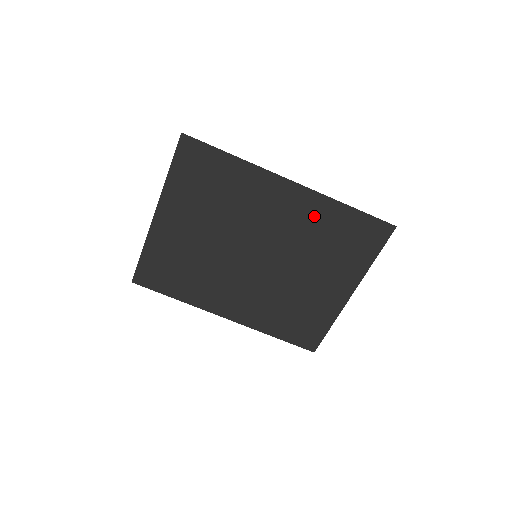
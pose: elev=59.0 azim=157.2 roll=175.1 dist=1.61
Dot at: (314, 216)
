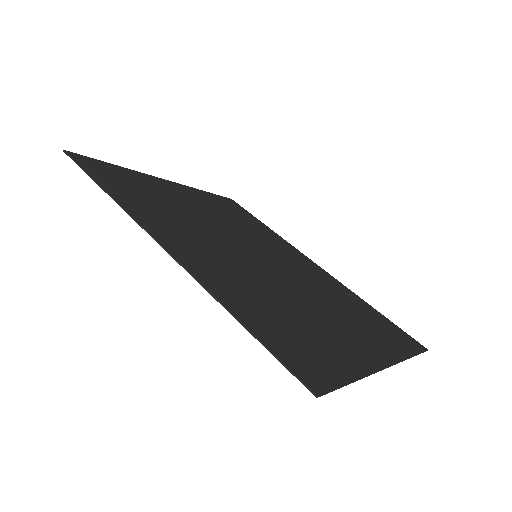
Dot at: (228, 283)
